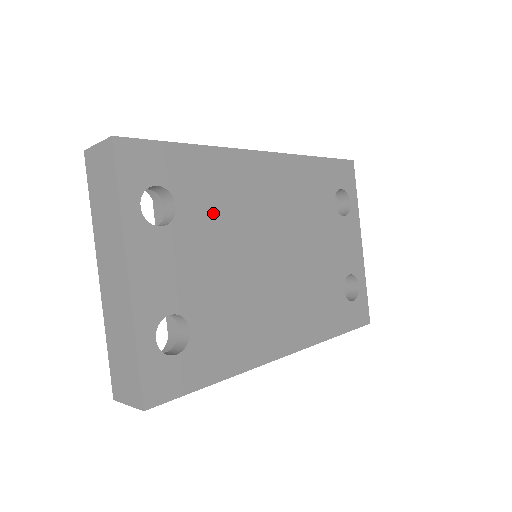
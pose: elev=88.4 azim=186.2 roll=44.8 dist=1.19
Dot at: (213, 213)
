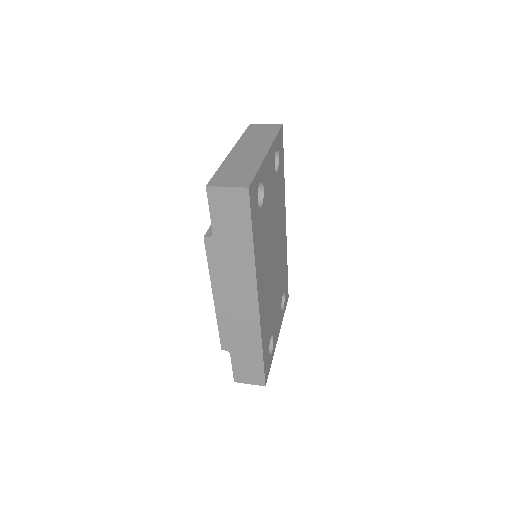
Dot at: (277, 198)
